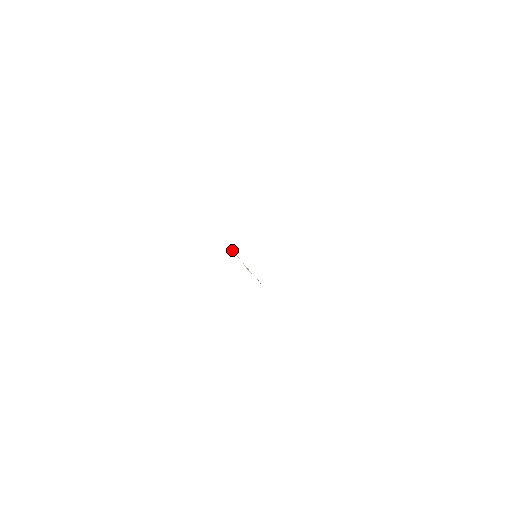
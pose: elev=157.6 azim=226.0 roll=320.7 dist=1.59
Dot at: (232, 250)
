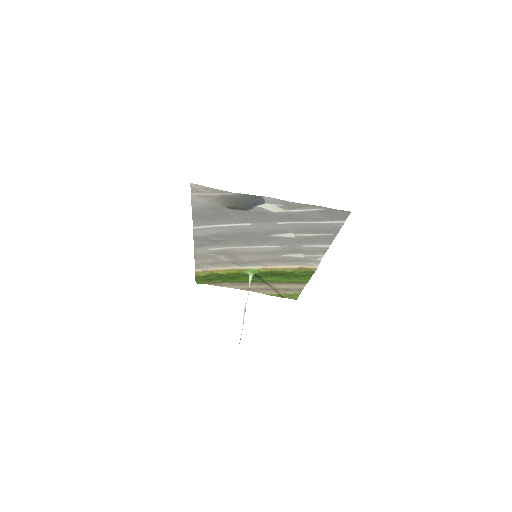
Dot at: (251, 279)
